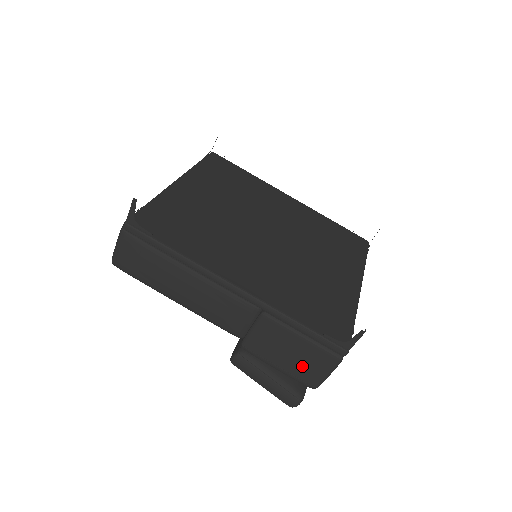
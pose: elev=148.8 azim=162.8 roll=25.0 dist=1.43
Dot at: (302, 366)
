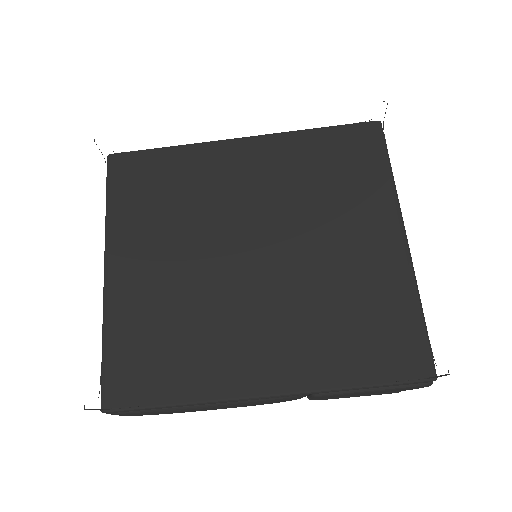
Dot at: occluded
